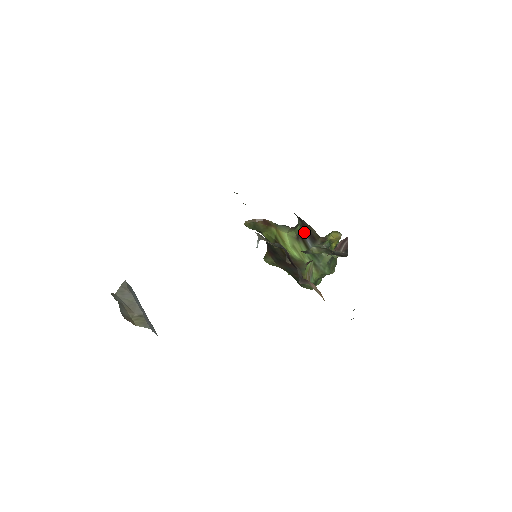
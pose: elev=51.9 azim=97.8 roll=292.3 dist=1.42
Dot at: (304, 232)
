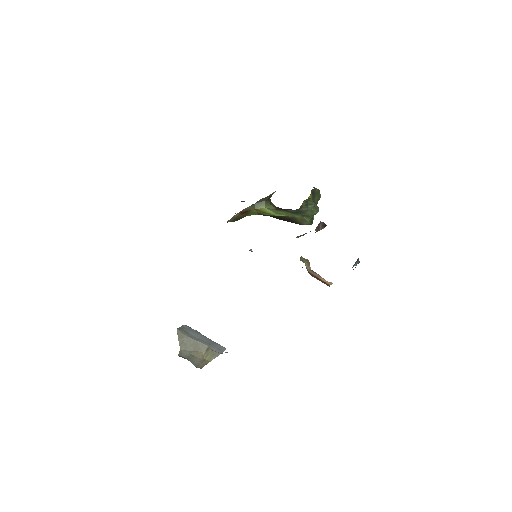
Dot at: (280, 208)
